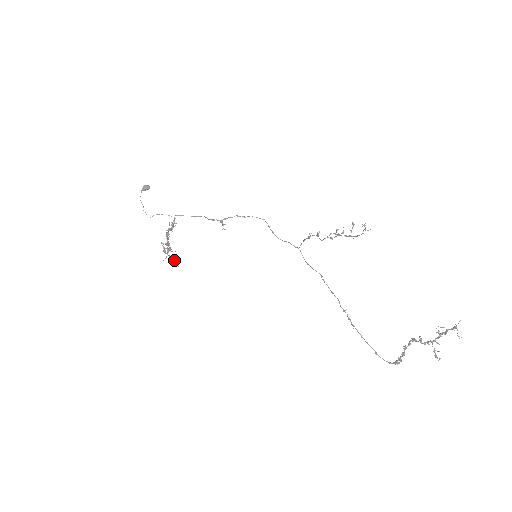
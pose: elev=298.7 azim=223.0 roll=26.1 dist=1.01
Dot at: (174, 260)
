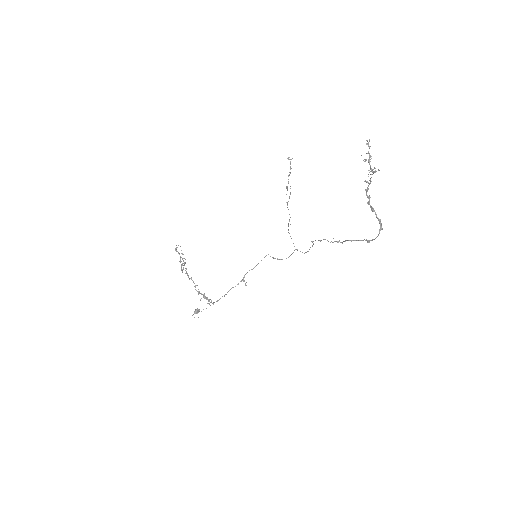
Dot at: (185, 262)
